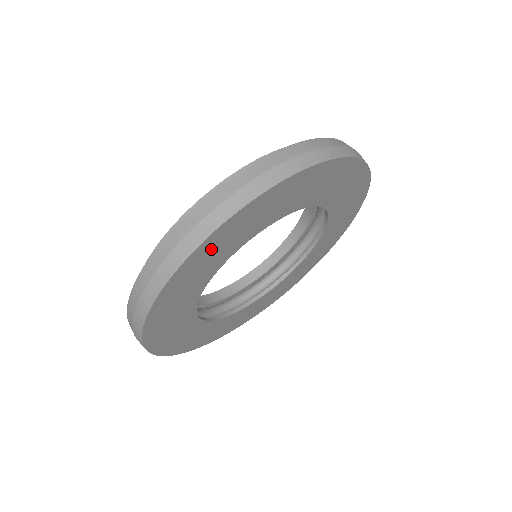
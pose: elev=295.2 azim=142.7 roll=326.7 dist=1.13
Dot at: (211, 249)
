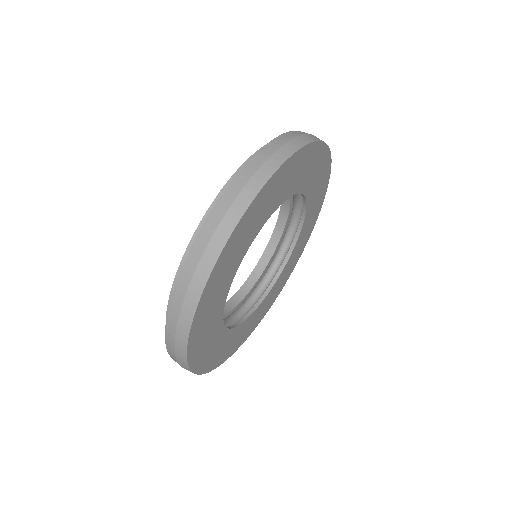
Dot at: (212, 291)
